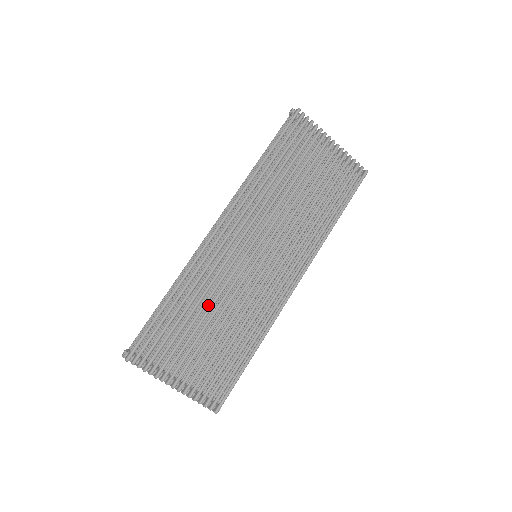
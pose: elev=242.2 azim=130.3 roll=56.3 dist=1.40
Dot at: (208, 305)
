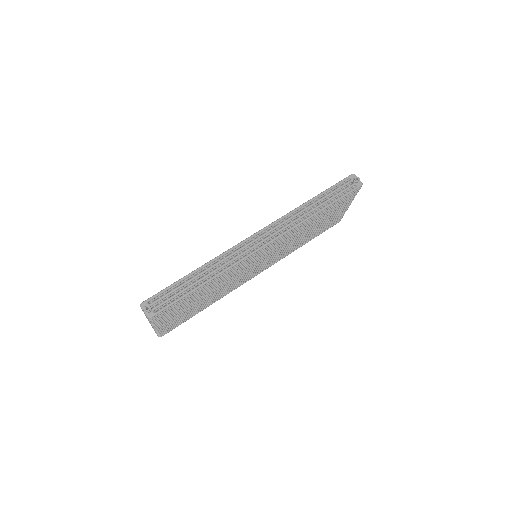
Dot at: occluded
